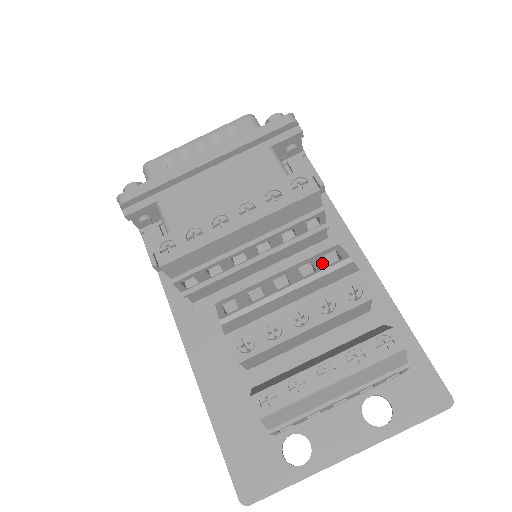
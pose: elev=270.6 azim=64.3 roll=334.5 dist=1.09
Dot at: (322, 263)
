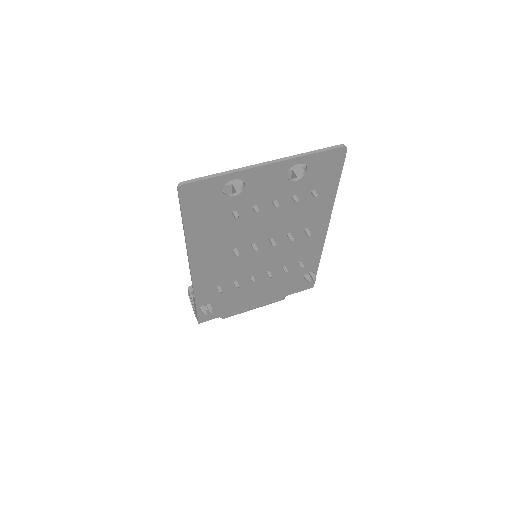
Dot at: occluded
